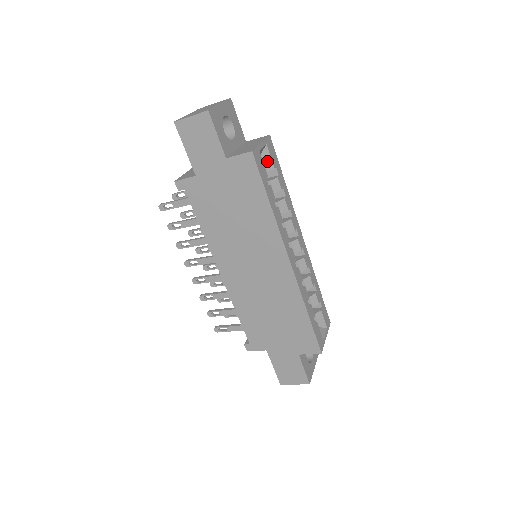
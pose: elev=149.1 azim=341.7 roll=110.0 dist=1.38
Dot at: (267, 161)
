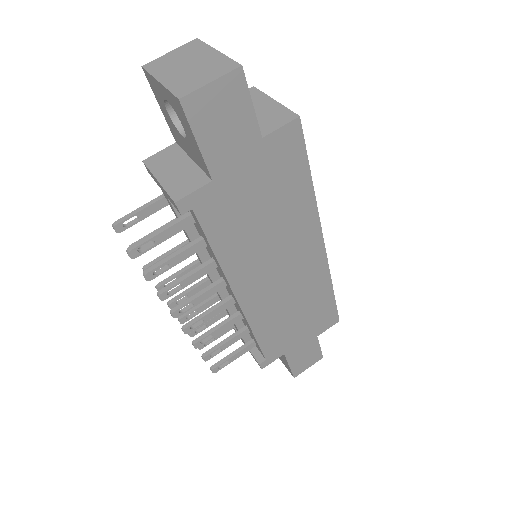
Dot at: occluded
